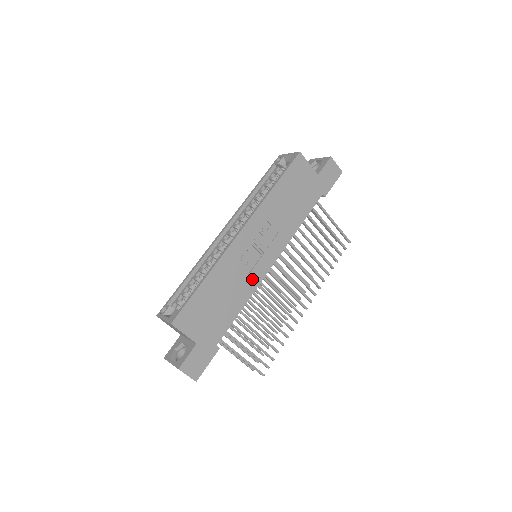
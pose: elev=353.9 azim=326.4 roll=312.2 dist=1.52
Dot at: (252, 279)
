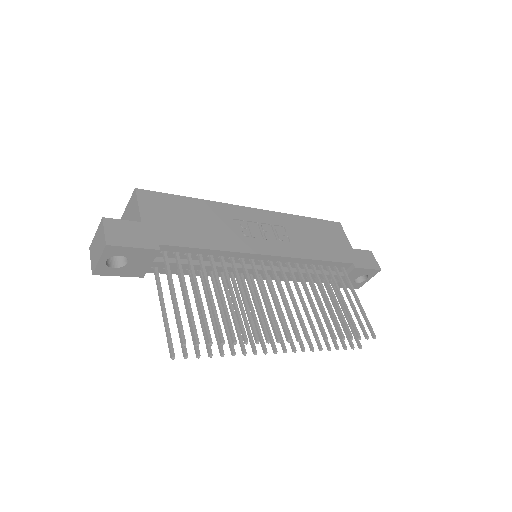
Dot at: (241, 243)
